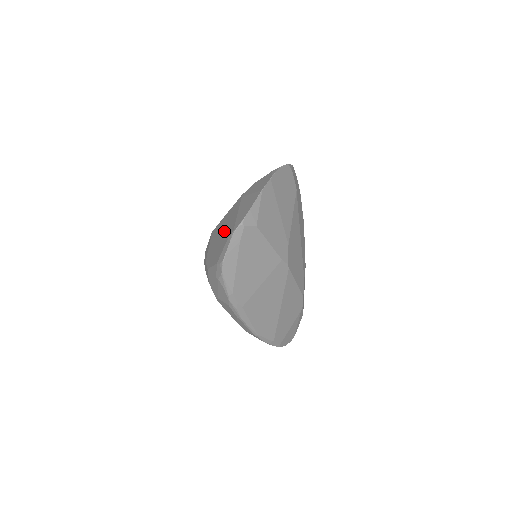
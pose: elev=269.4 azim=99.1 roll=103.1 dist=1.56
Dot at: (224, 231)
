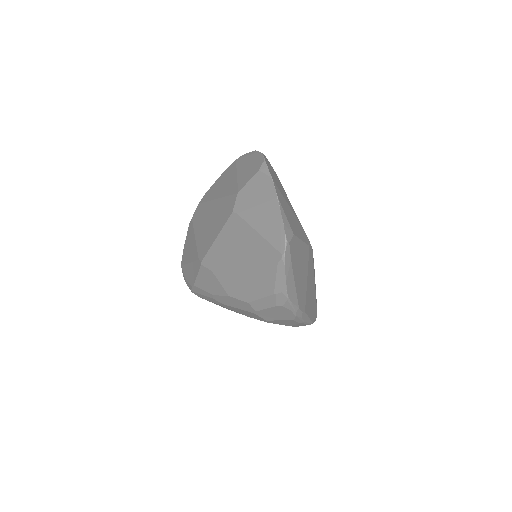
Dot at: (249, 258)
